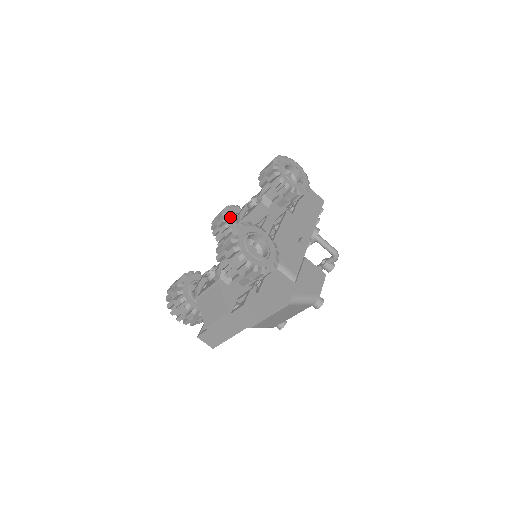
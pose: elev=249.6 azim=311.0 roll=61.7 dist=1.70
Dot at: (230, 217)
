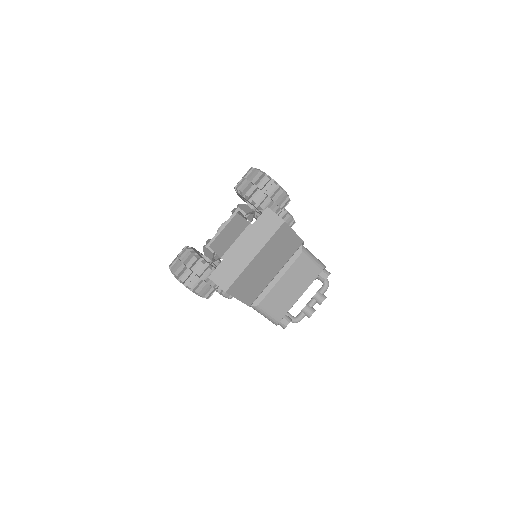
Dot at: occluded
